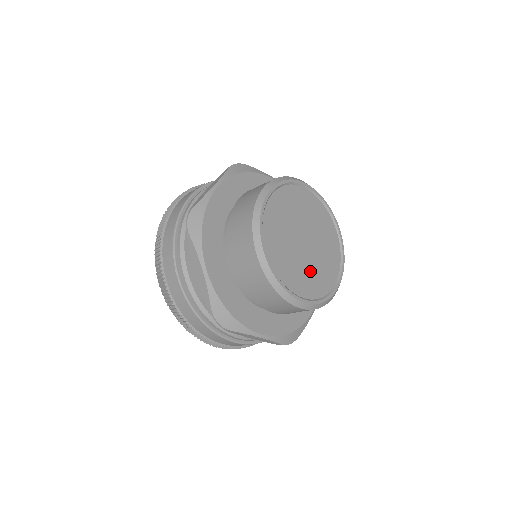
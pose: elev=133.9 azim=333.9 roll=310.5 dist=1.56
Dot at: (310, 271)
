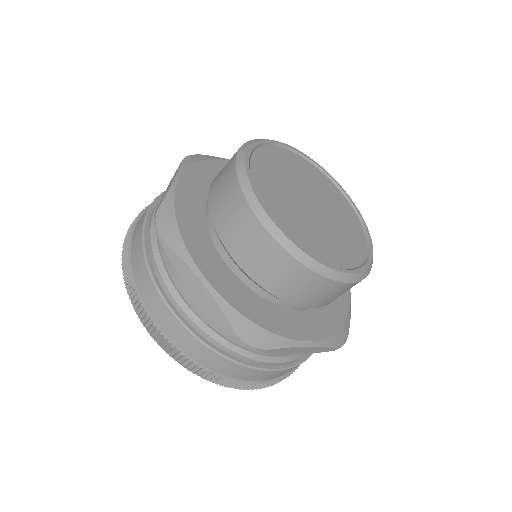
Dot at: (305, 223)
